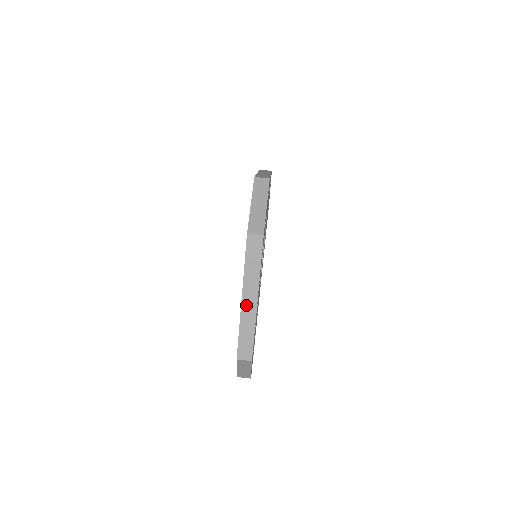
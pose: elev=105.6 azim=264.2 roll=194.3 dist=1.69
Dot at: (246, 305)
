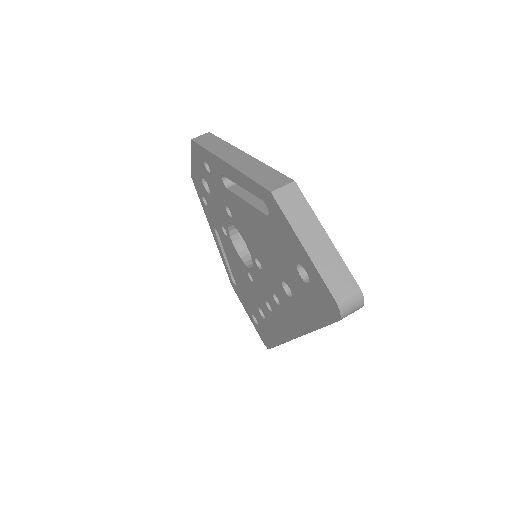
Dot at: (234, 161)
